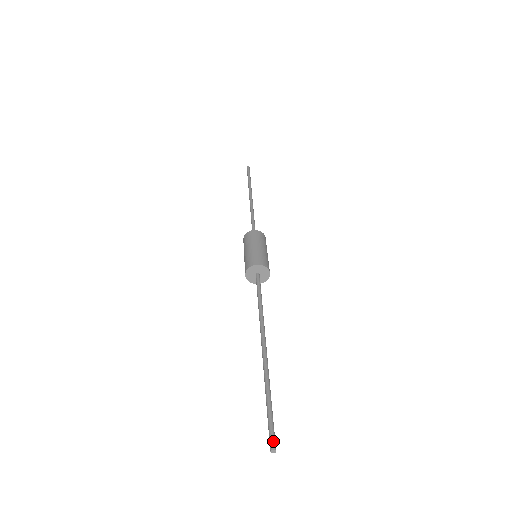
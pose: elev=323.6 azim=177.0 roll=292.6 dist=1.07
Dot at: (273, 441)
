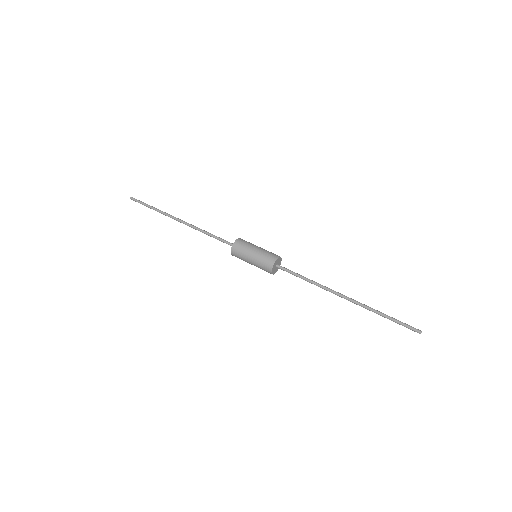
Dot at: (416, 329)
